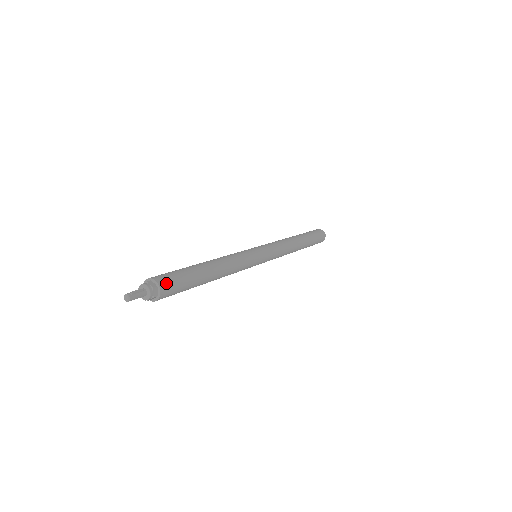
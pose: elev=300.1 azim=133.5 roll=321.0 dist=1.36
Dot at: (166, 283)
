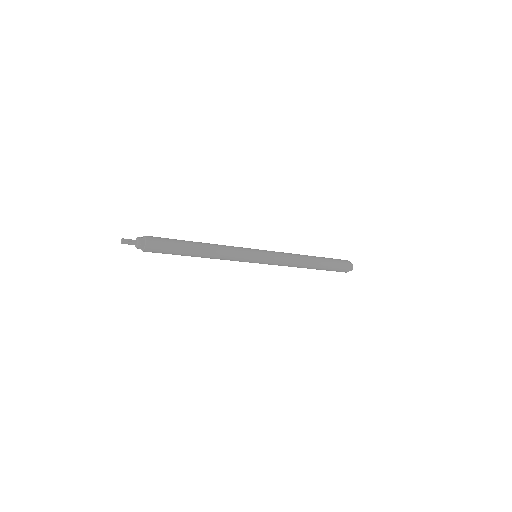
Dot at: (152, 245)
